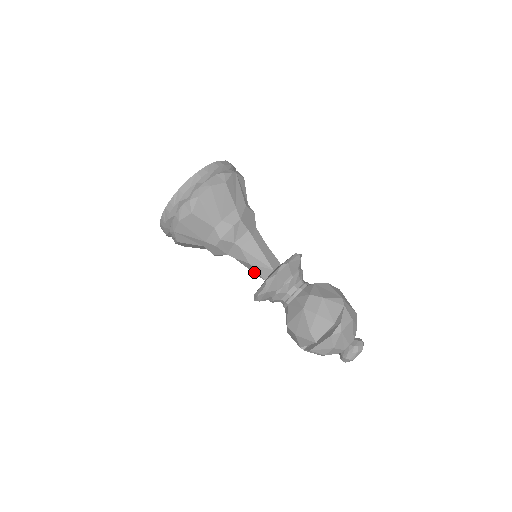
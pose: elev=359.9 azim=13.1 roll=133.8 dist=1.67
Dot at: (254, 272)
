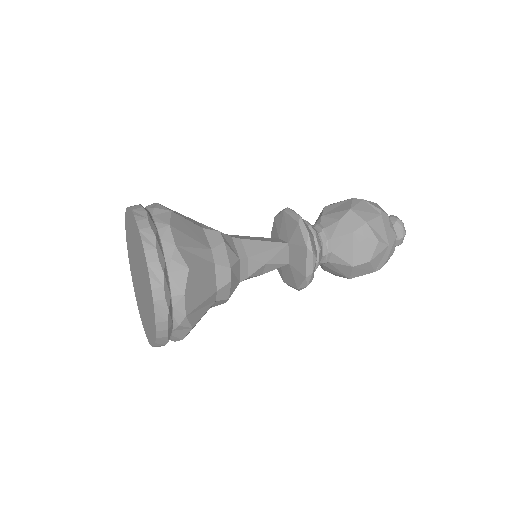
Dot at: (273, 269)
